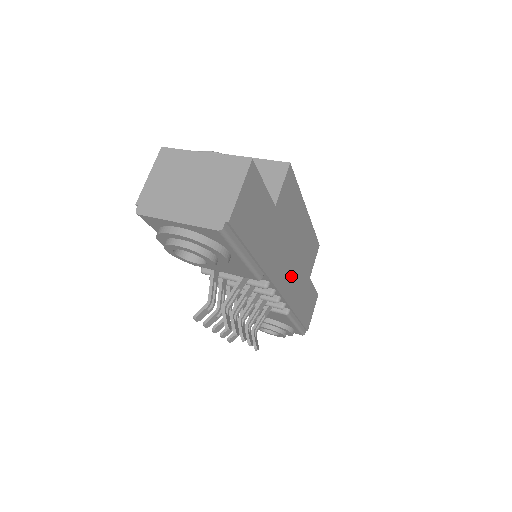
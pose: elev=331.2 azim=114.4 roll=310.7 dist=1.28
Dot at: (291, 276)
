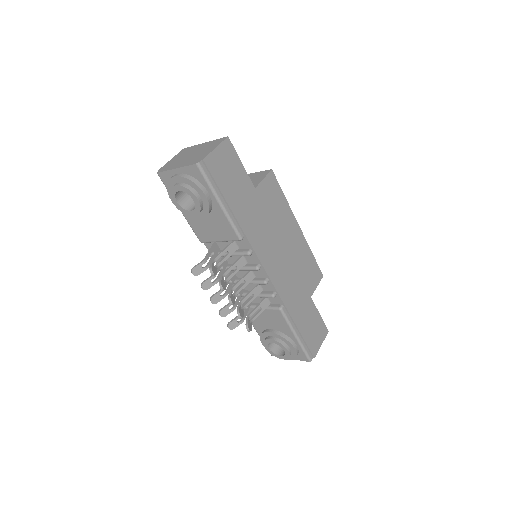
Dot at: (281, 269)
